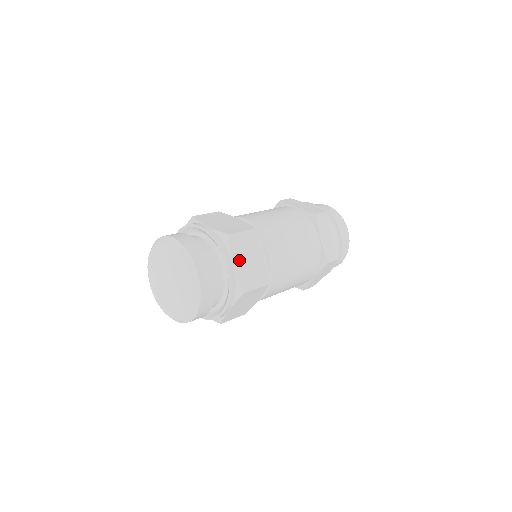
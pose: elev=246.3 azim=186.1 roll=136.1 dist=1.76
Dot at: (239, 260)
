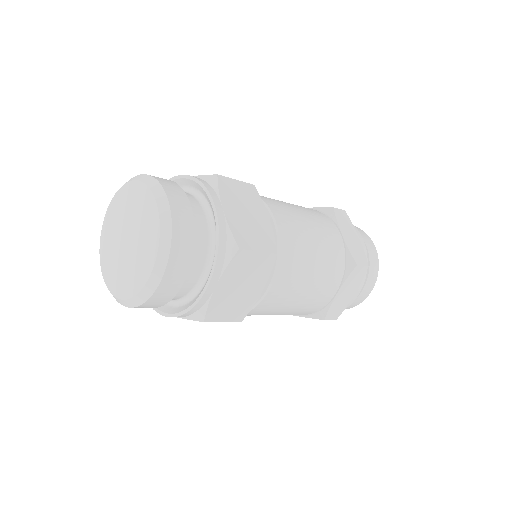
Dot at: (232, 208)
